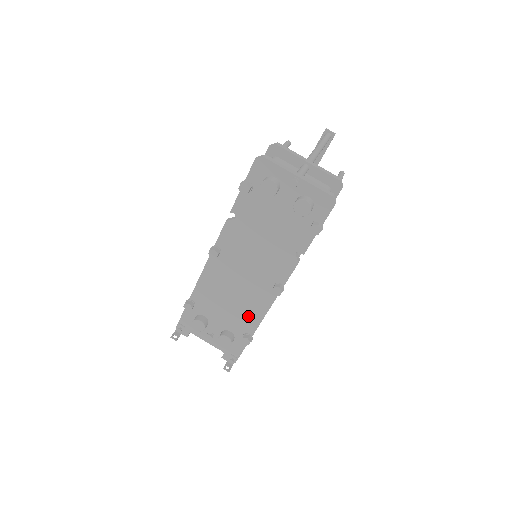
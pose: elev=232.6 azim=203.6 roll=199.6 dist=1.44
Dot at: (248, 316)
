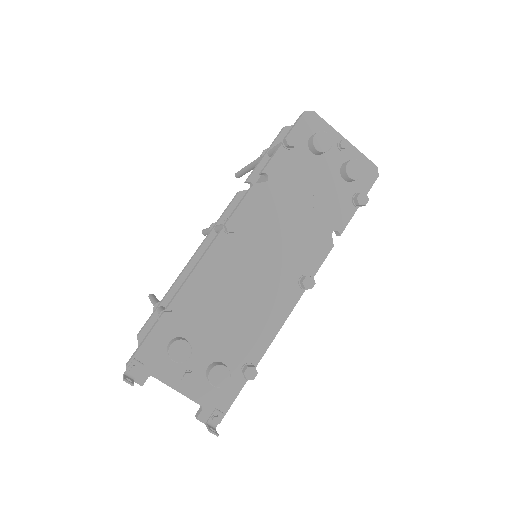
Dot at: (256, 331)
